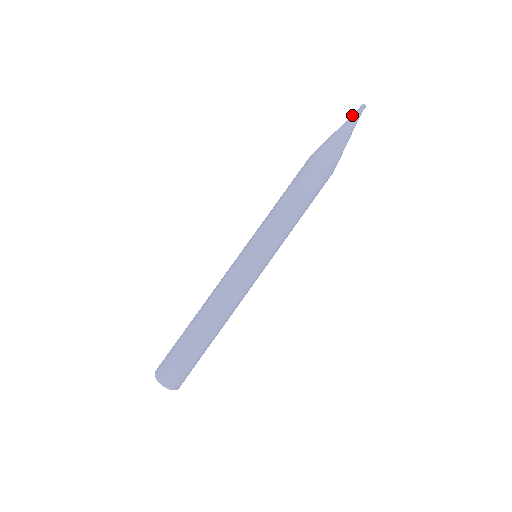
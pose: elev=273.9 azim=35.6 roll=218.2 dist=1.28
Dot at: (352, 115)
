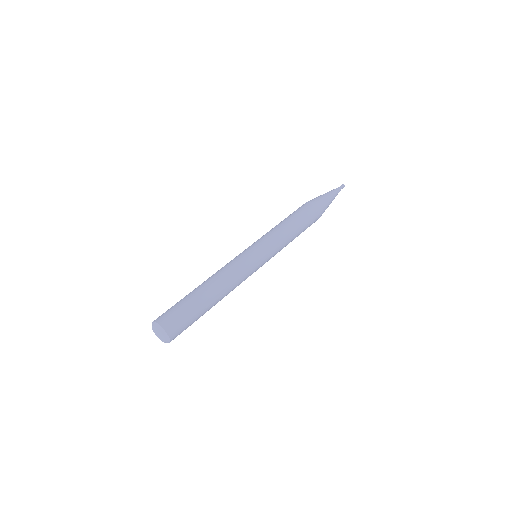
Dot at: (334, 189)
